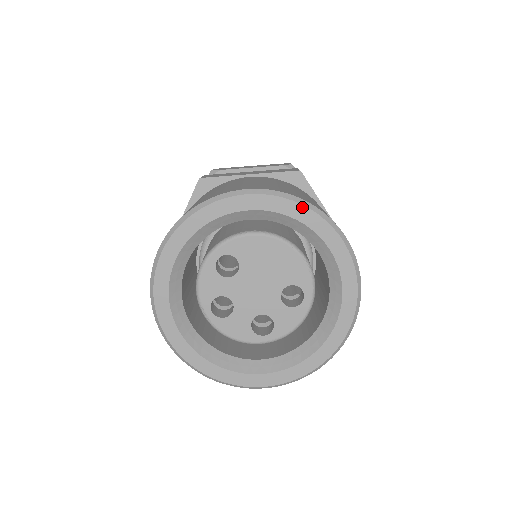
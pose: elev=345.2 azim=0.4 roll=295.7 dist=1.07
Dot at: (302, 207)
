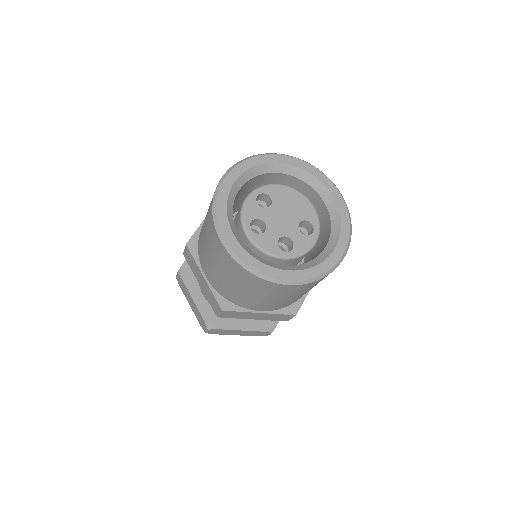
Dot at: (315, 168)
